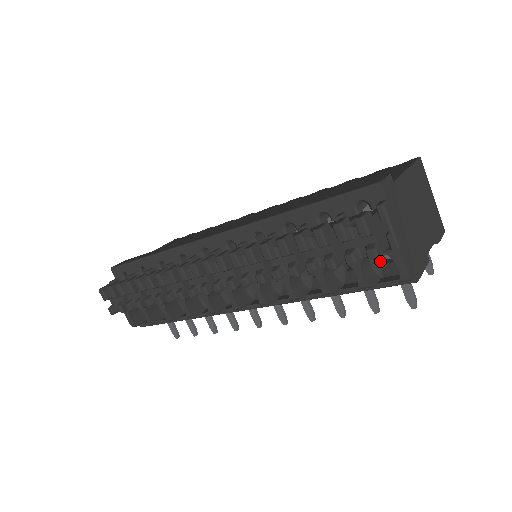
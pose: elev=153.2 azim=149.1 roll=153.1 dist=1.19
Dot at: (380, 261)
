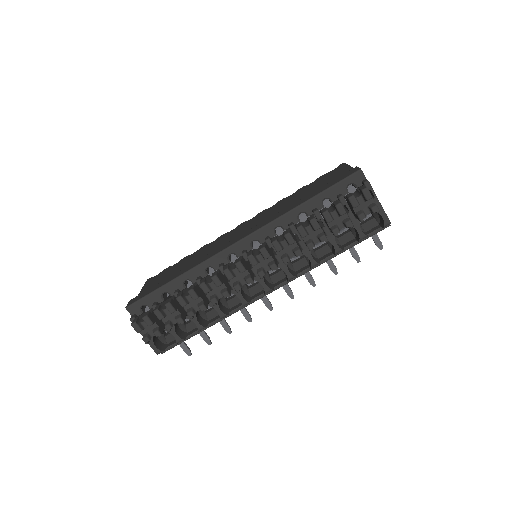
Dot at: occluded
